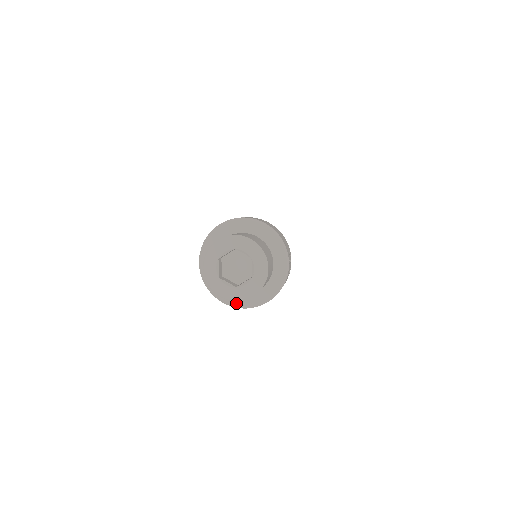
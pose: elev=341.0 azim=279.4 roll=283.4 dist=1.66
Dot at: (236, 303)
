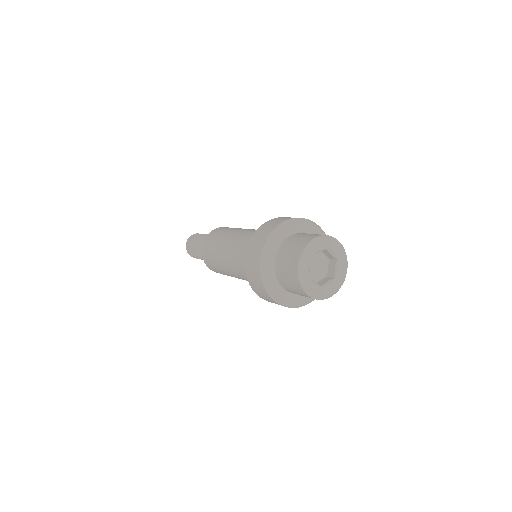
Dot at: (287, 302)
